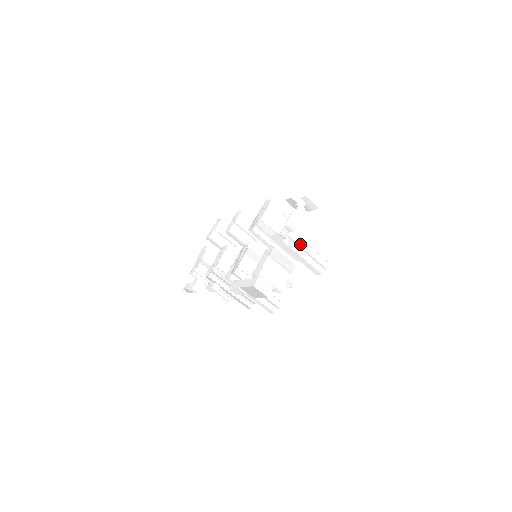
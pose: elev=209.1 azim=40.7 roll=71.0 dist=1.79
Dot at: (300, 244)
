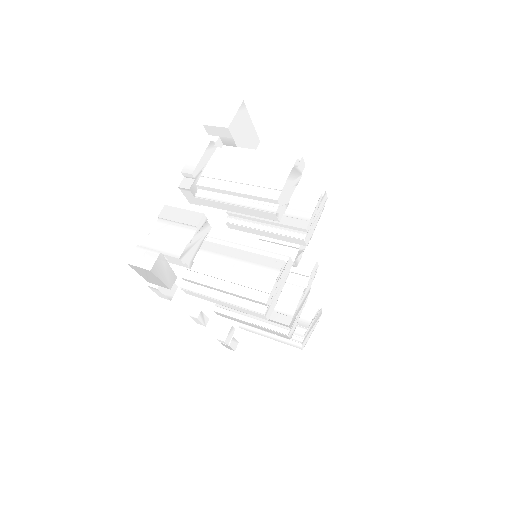
Dot at: (220, 188)
